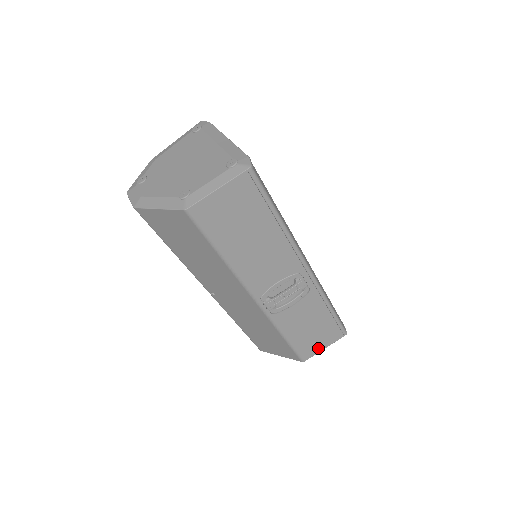
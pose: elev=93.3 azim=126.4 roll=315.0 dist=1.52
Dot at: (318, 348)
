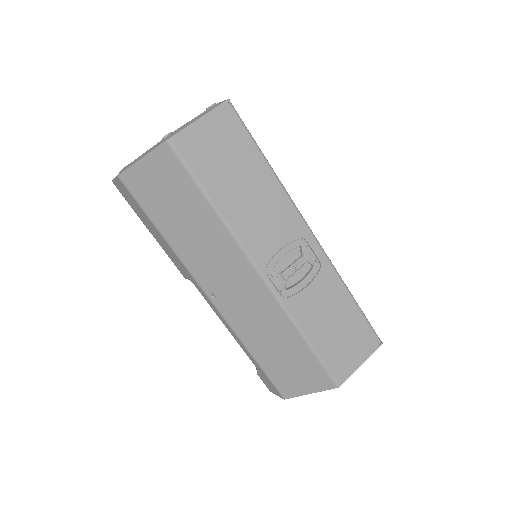
Dot at: (352, 364)
